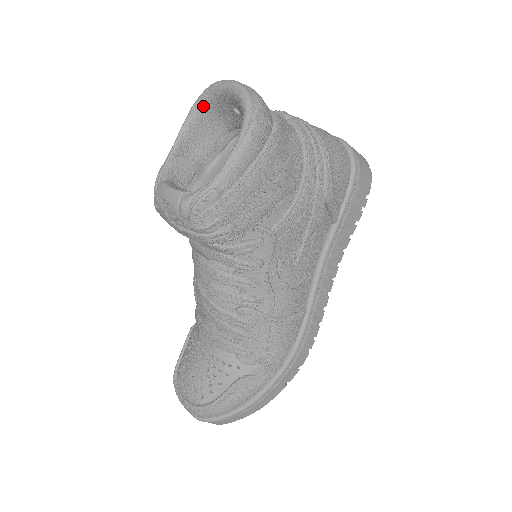
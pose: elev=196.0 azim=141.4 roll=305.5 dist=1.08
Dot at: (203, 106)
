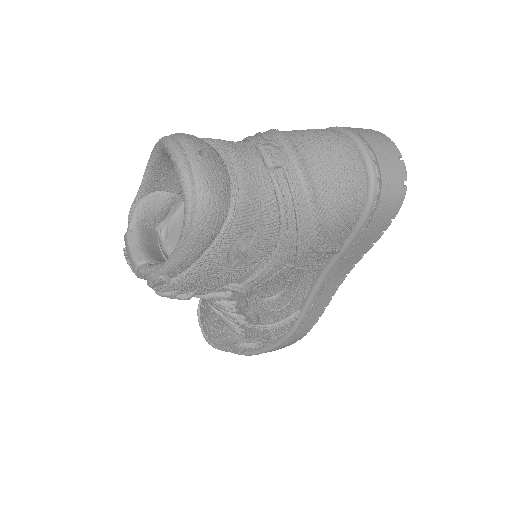
Dot at: (163, 154)
